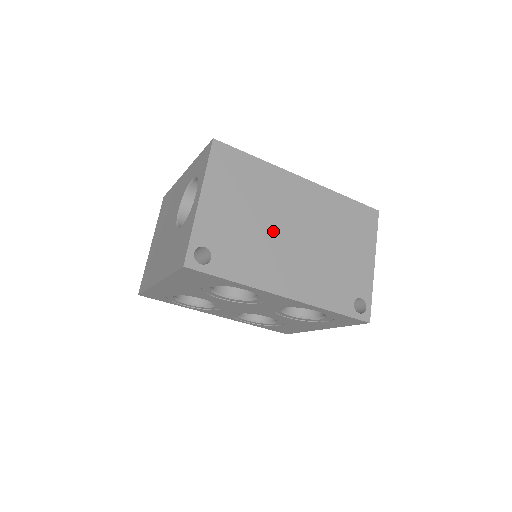
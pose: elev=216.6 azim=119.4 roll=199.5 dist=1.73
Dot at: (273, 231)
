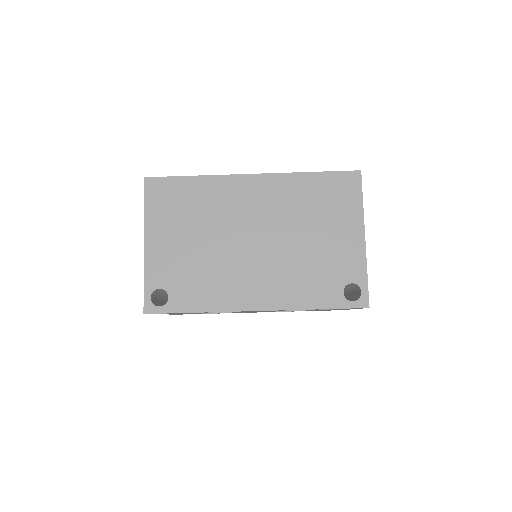
Dot at: (228, 246)
